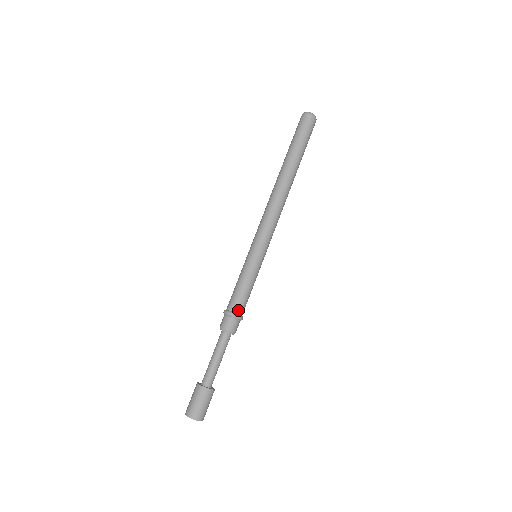
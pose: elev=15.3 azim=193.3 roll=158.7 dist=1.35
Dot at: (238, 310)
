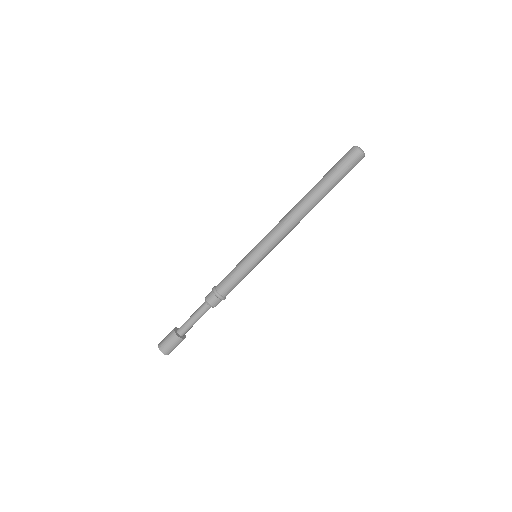
Dot at: occluded
